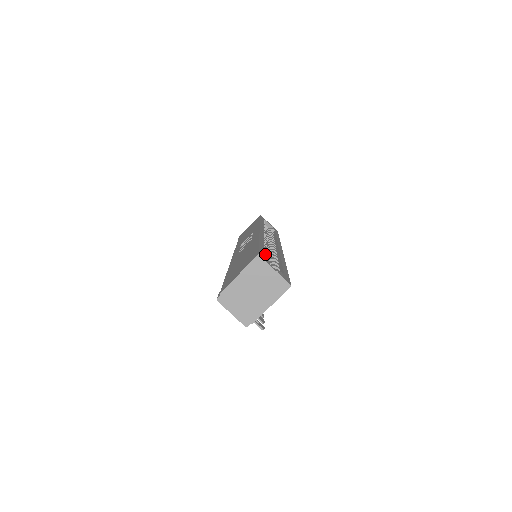
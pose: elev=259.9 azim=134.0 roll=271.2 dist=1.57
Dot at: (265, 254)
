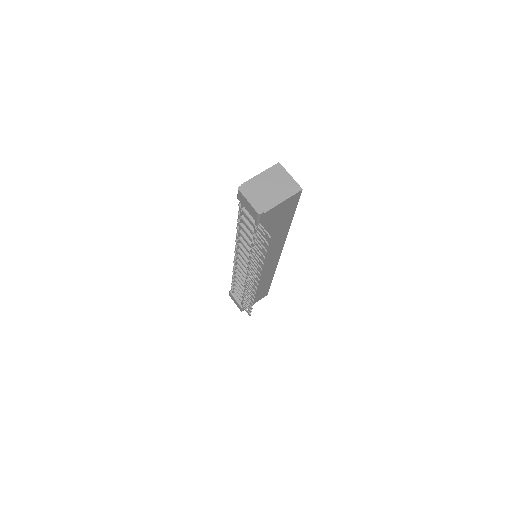
Dot at: occluded
